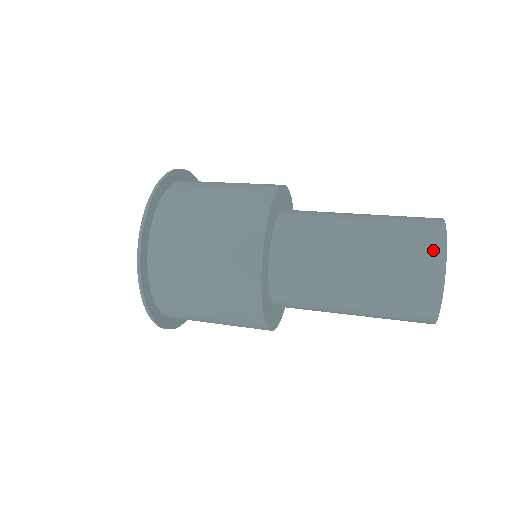
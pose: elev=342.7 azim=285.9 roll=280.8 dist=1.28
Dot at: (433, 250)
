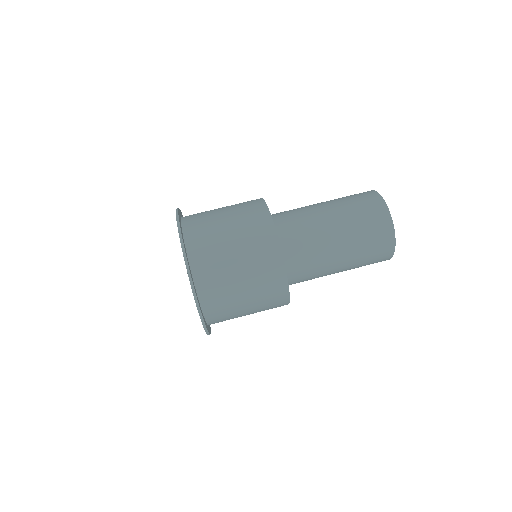
Dot at: (387, 255)
